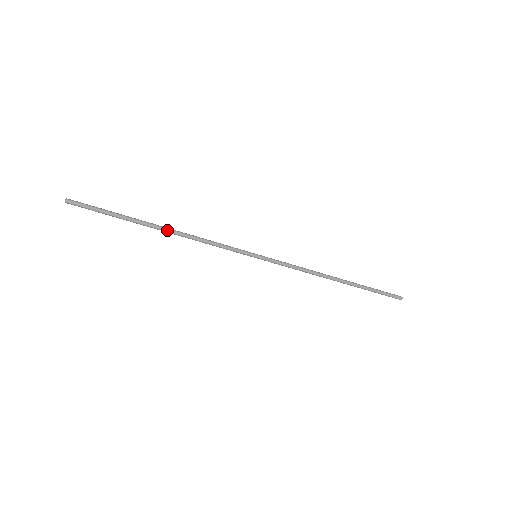
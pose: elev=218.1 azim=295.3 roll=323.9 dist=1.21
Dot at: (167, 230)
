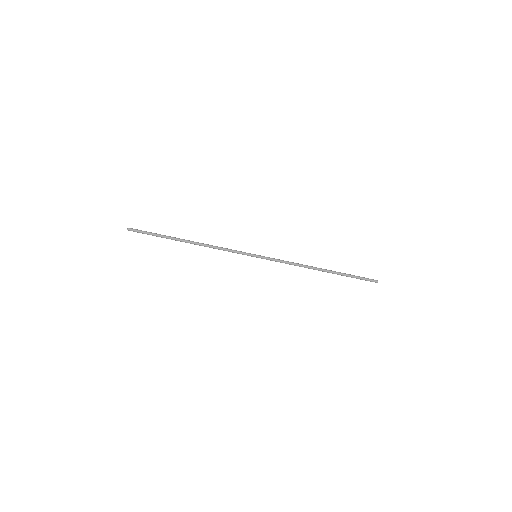
Dot at: (192, 243)
